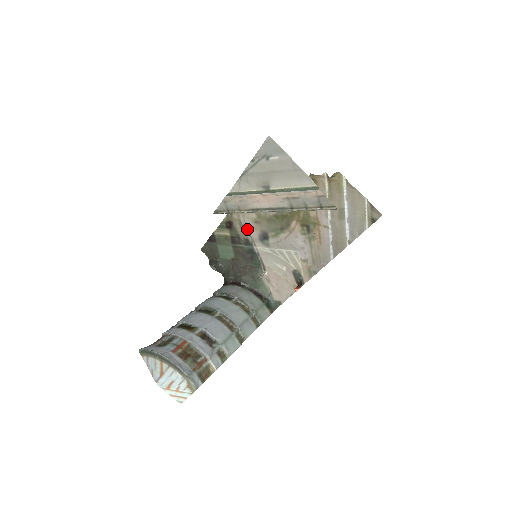
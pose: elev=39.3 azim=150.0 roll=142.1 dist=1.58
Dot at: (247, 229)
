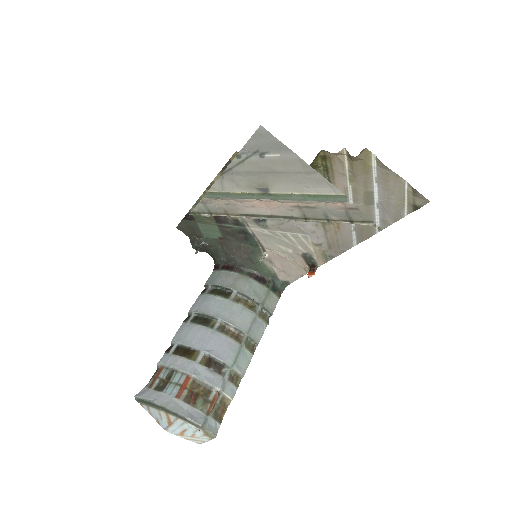
Dot at: occluded
